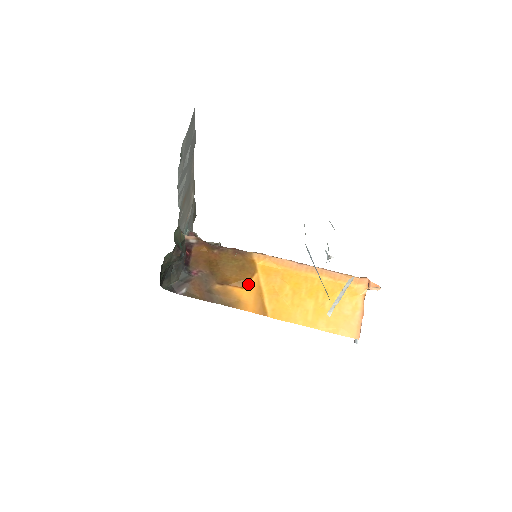
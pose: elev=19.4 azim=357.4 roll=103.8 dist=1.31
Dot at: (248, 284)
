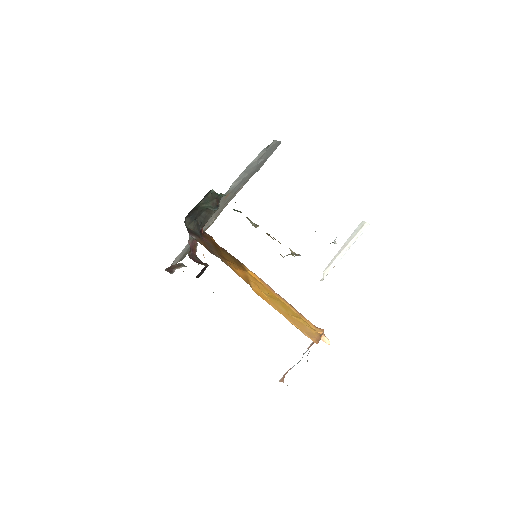
Dot at: (240, 270)
